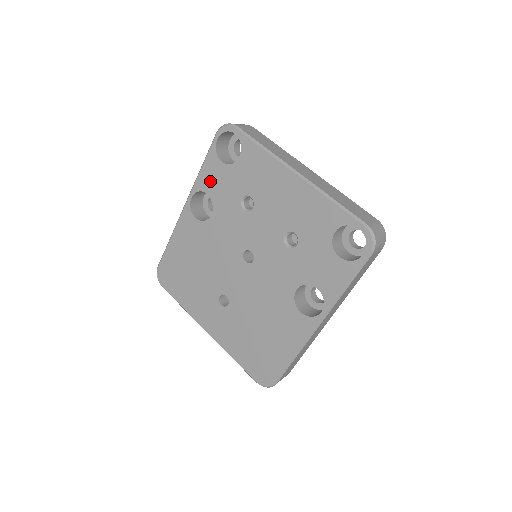
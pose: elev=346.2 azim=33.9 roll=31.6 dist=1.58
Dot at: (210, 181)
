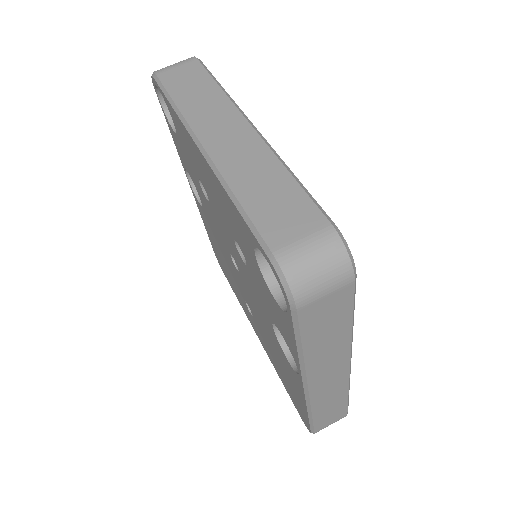
Dot at: (181, 156)
